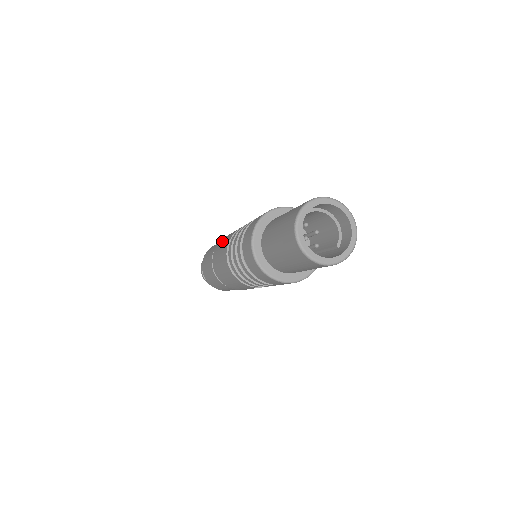
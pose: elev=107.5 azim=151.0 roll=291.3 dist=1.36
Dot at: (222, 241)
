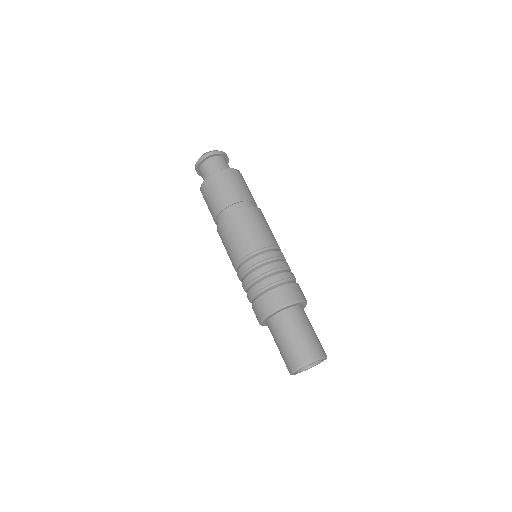
Dot at: (244, 224)
